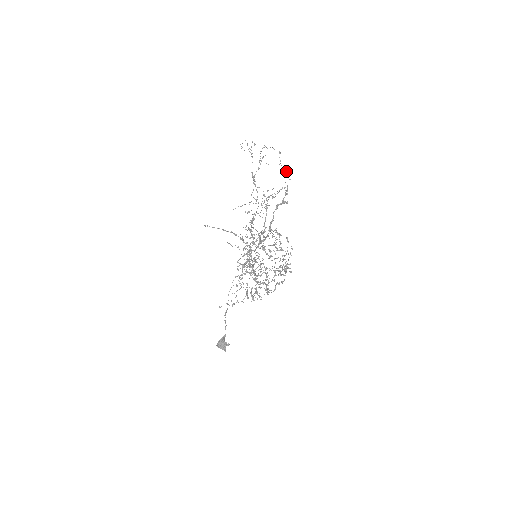
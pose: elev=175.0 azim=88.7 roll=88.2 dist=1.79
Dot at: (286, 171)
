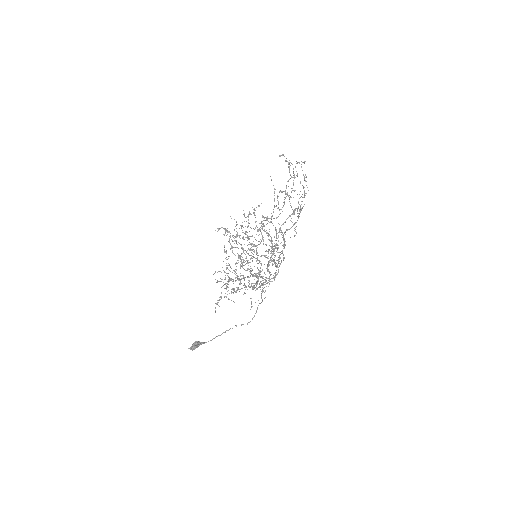
Dot at: (279, 156)
